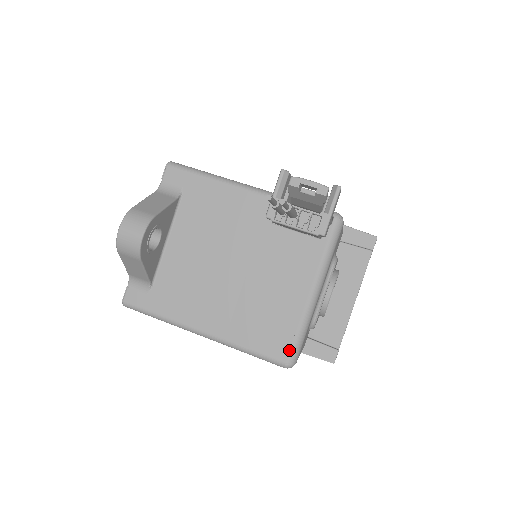
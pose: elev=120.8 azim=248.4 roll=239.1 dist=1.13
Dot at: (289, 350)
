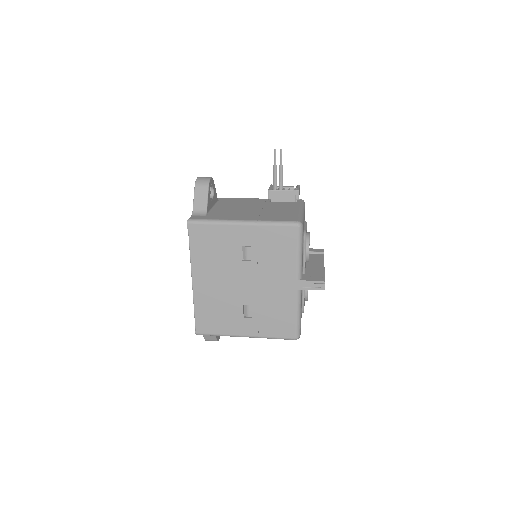
Dot at: (297, 219)
